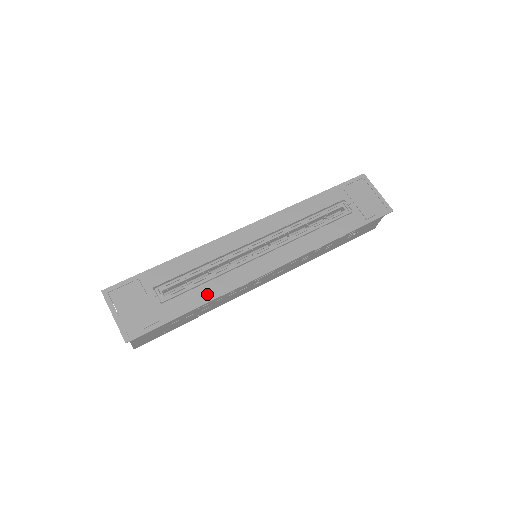
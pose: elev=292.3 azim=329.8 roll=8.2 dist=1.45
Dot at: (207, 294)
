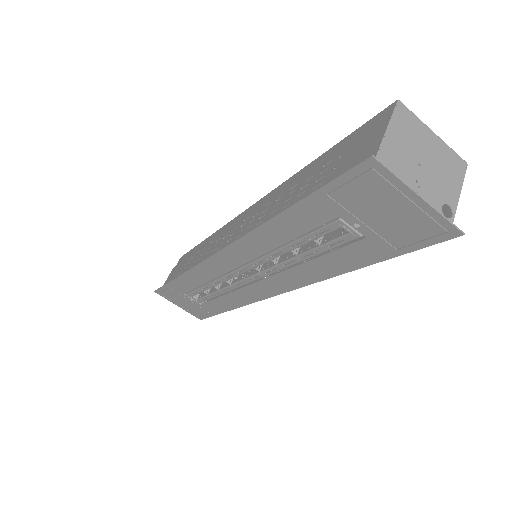
Dot at: (229, 304)
